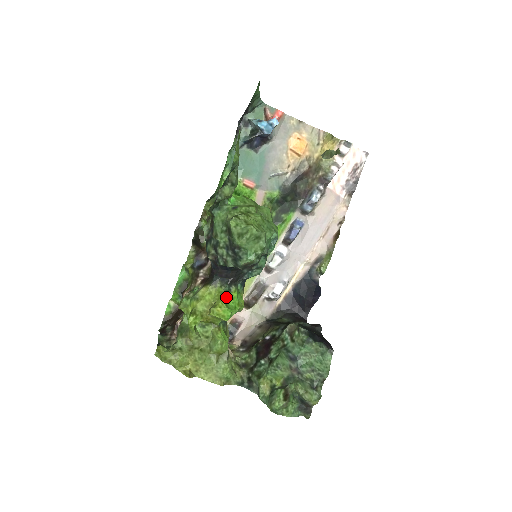
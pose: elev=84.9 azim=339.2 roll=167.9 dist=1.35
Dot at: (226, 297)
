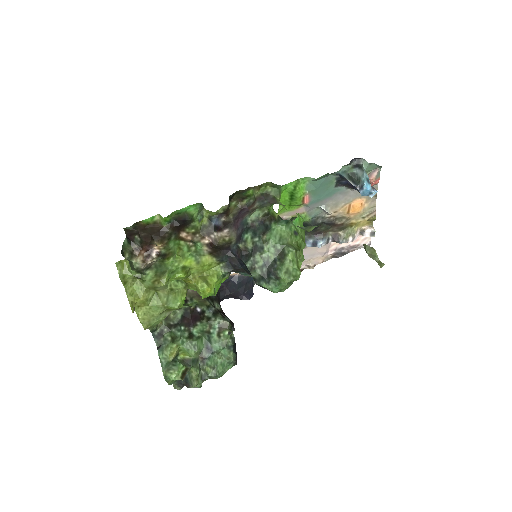
Dot at: (219, 280)
